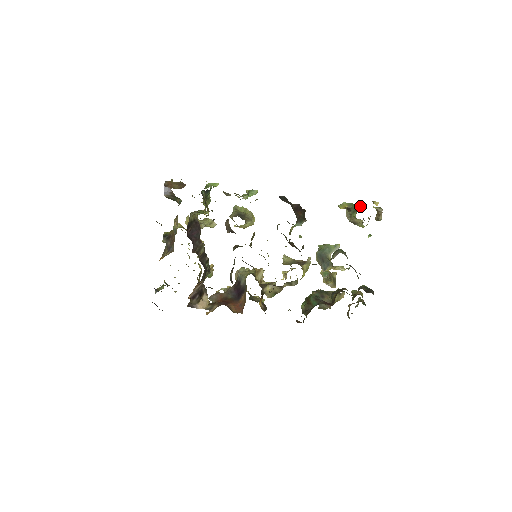
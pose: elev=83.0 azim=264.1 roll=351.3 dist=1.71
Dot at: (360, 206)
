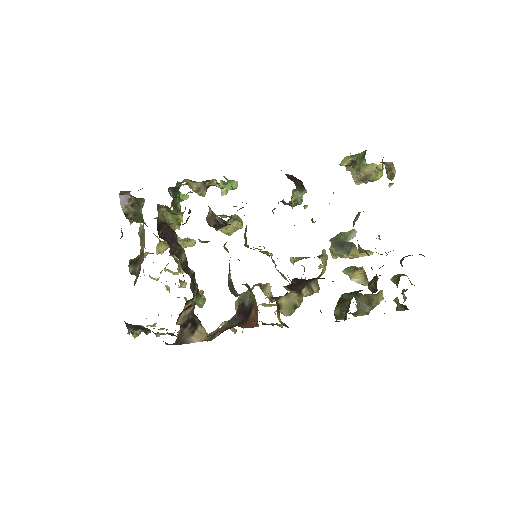
Dot at: occluded
